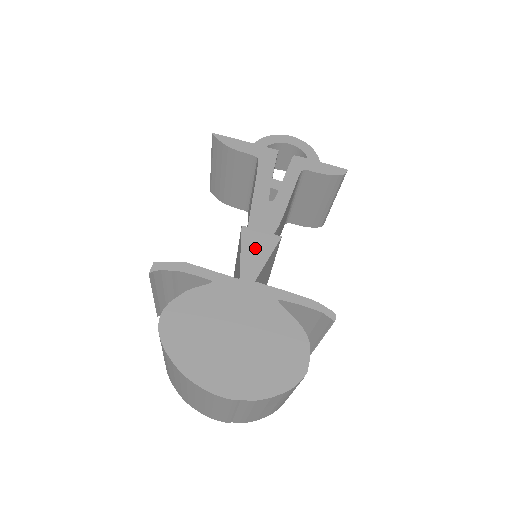
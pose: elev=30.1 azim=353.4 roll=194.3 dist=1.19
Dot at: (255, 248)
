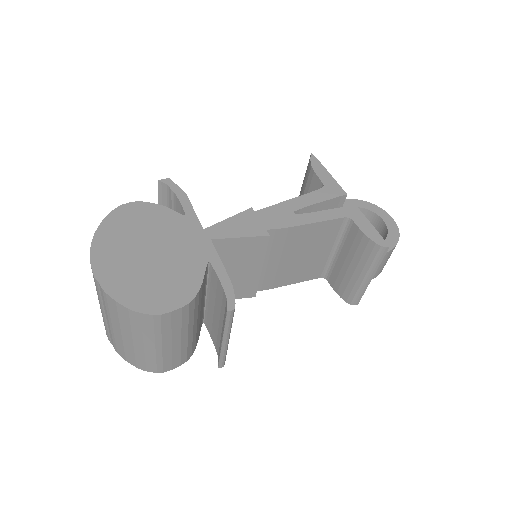
Dot at: (241, 225)
